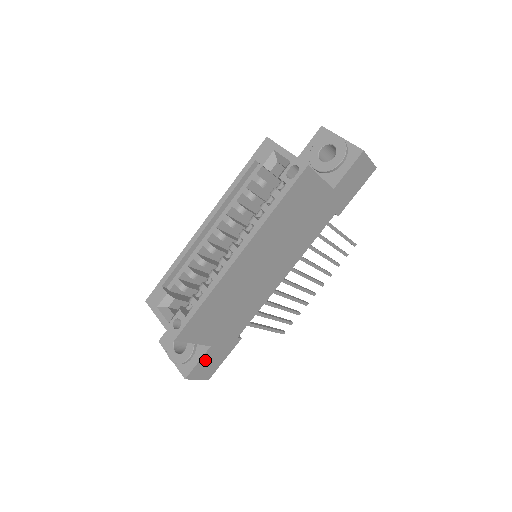
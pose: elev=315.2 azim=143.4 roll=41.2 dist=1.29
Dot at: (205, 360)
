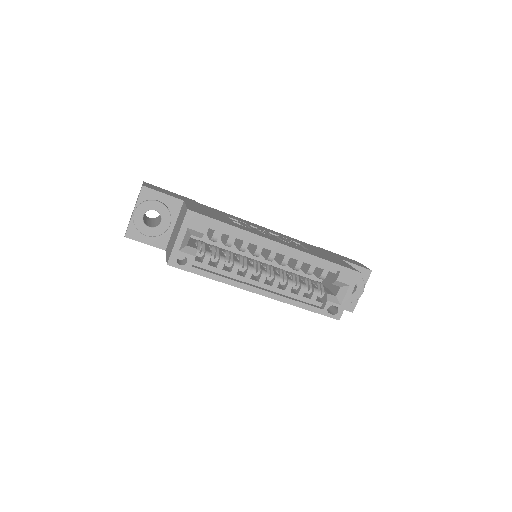
Dot at: occluded
